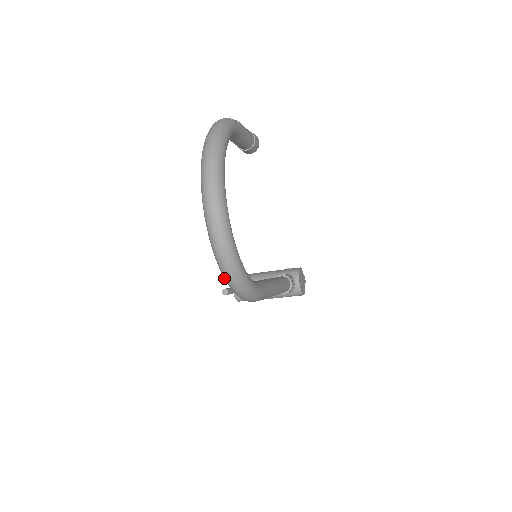
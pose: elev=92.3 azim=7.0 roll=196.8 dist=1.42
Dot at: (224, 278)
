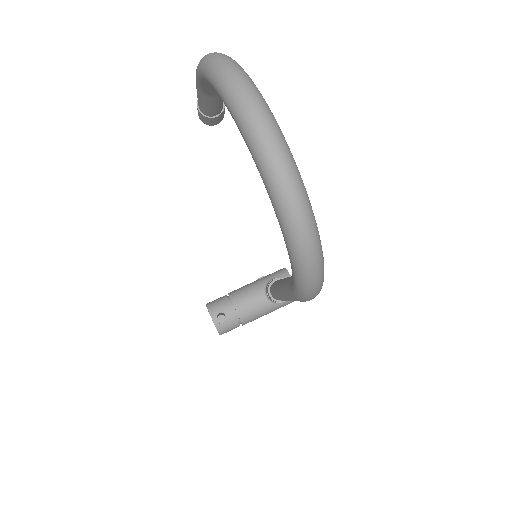
Dot at: (297, 264)
